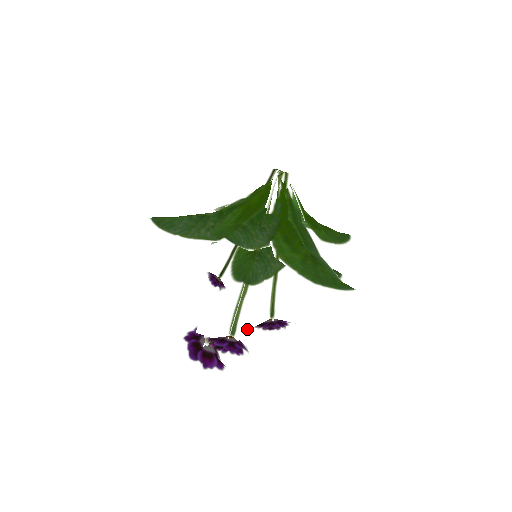
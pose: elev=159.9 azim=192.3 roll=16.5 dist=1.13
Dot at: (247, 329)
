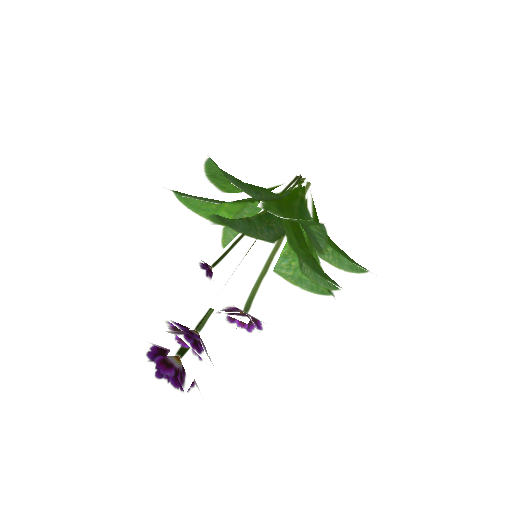
Dot at: (218, 335)
